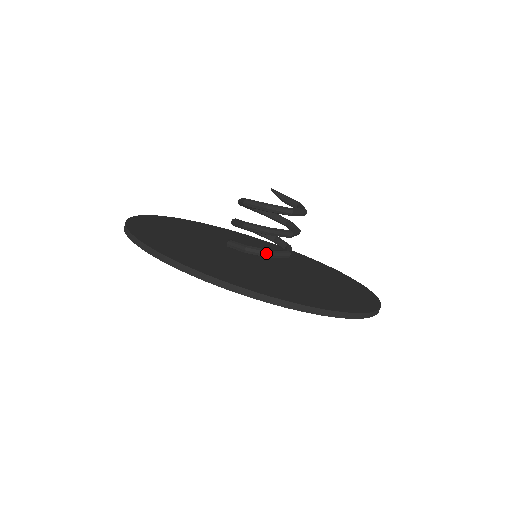
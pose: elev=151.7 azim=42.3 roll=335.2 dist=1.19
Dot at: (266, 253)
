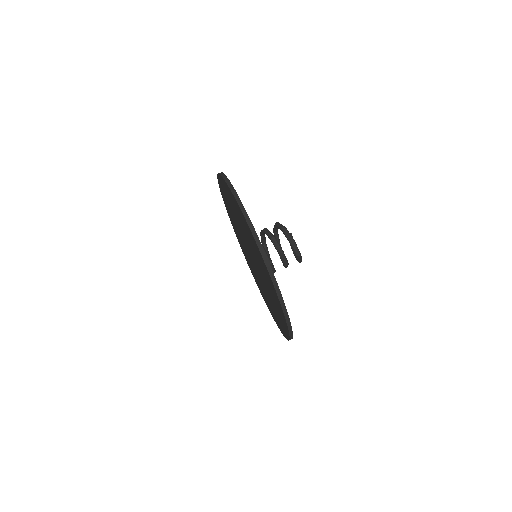
Dot at: (269, 261)
